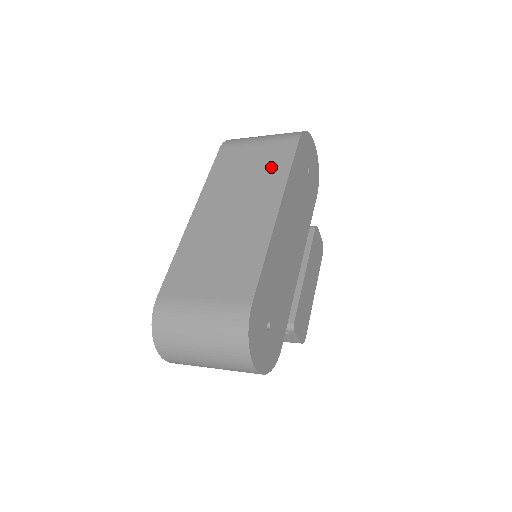
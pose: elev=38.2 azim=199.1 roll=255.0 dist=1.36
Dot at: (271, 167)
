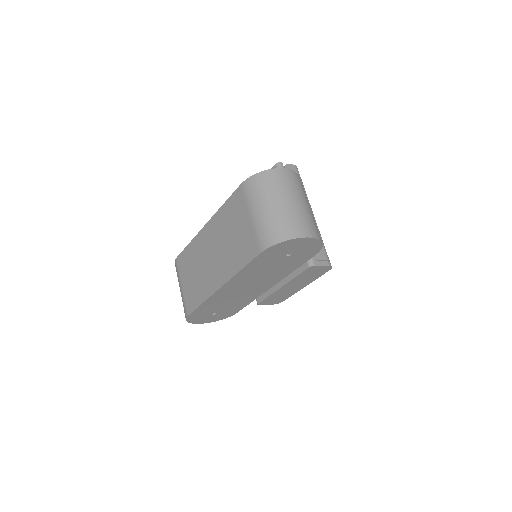
Dot at: (238, 252)
